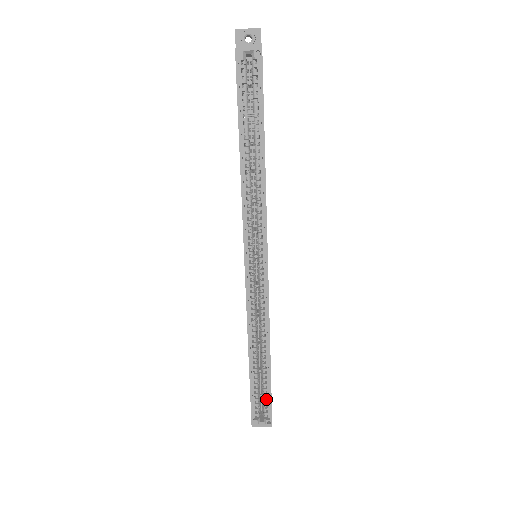
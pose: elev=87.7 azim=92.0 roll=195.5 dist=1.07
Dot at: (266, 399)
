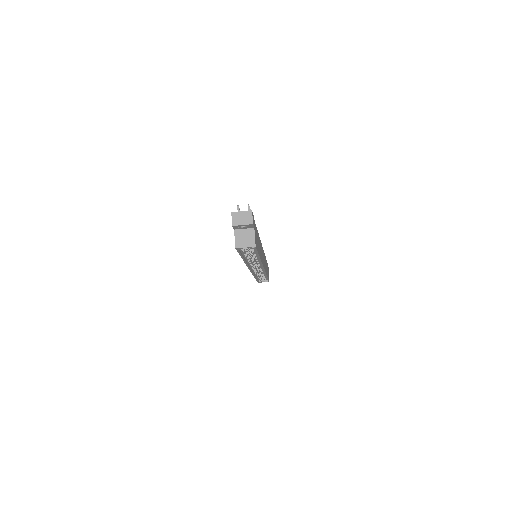
Dot at: occluded
